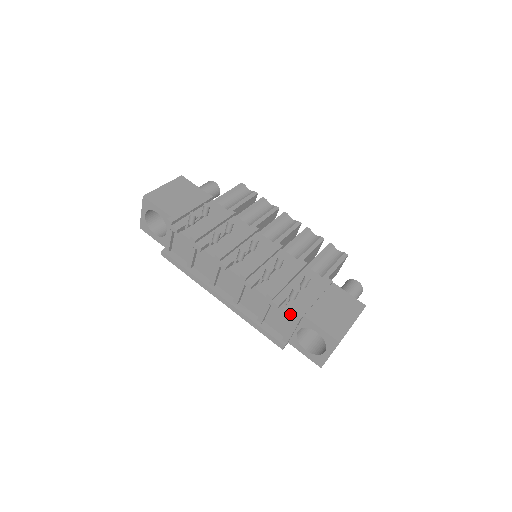
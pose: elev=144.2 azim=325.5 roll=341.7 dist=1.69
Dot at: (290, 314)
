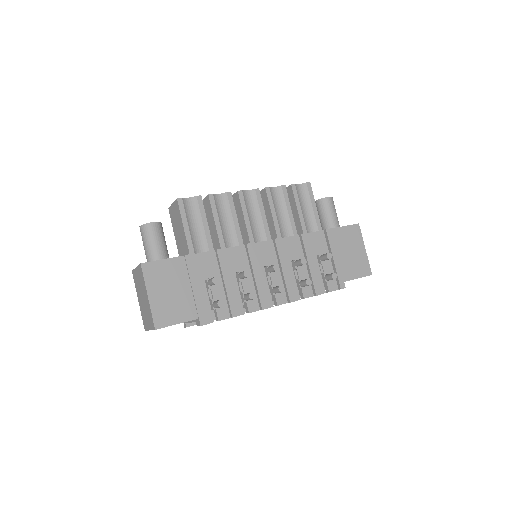
Dot at: (335, 290)
